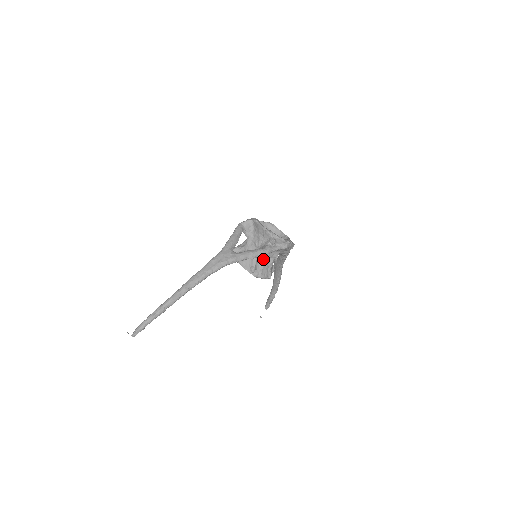
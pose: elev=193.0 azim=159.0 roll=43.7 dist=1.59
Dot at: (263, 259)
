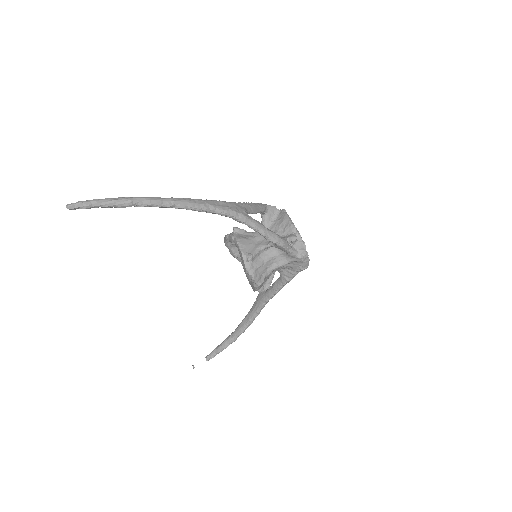
Dot at: (266, 256)
